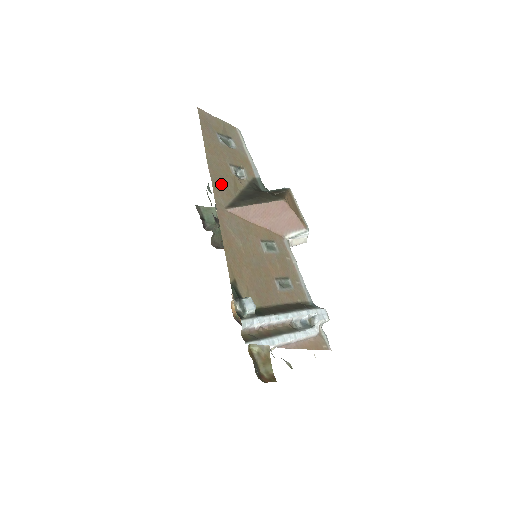
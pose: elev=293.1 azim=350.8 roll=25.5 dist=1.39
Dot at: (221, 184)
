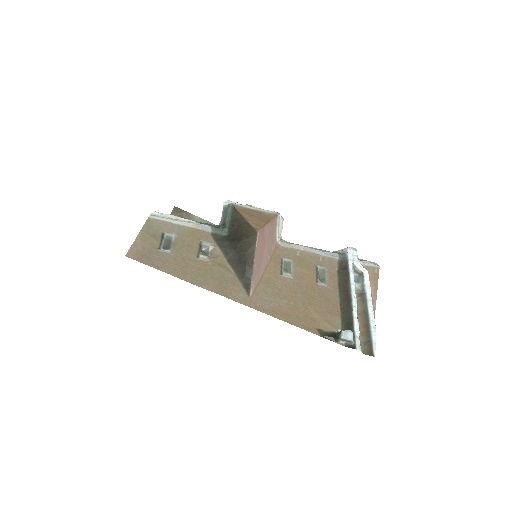
Dot at: (222, 284)
